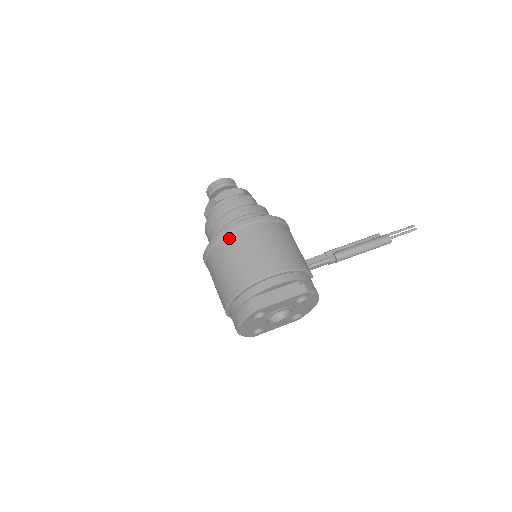
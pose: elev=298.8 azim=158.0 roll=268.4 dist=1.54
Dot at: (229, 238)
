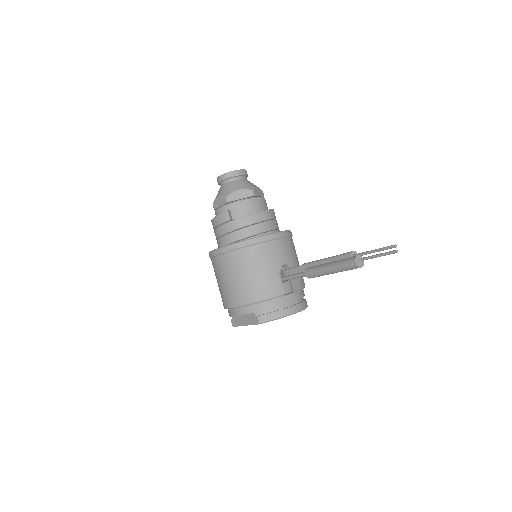
Dot at: (212, 262)
